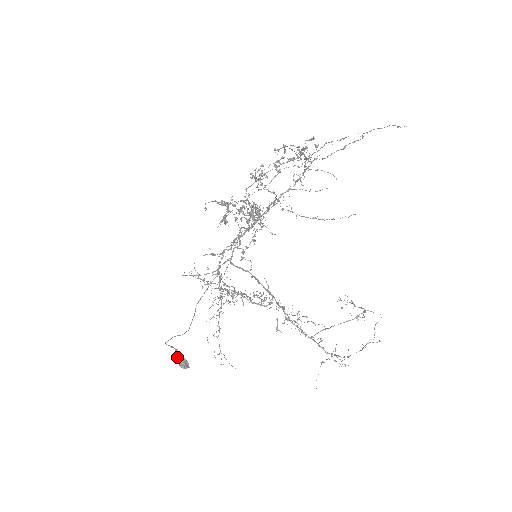
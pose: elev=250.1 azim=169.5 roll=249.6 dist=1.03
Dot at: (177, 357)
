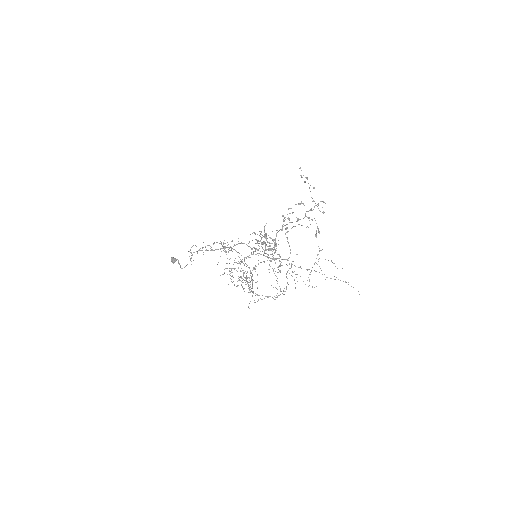
Dot at: (173, 259)
